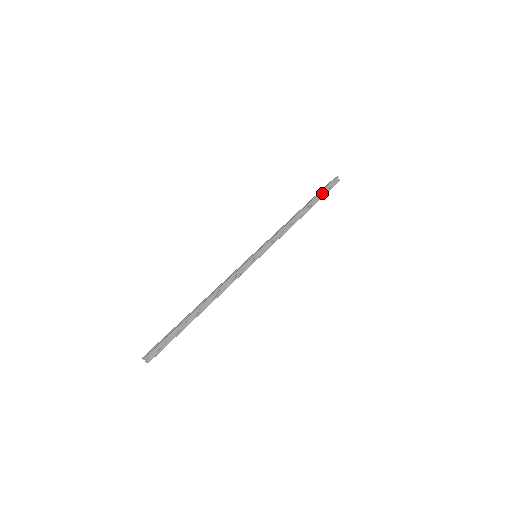
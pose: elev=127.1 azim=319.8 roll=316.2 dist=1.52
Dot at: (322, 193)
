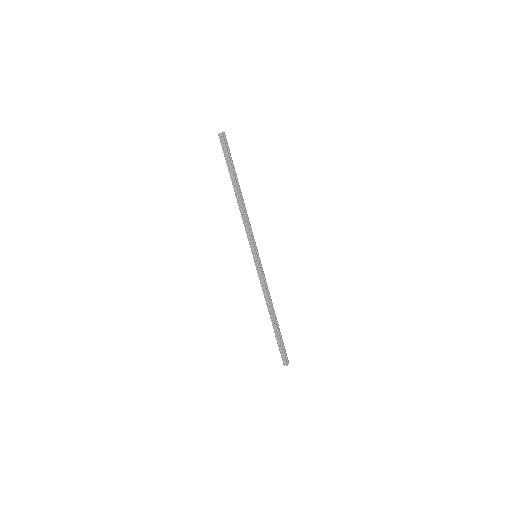
Dot at: (229, 161)
